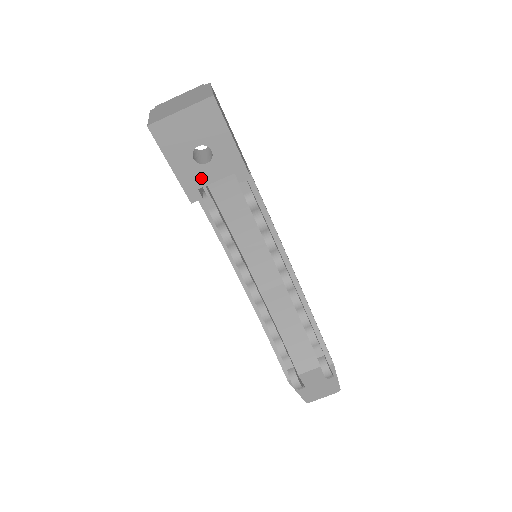
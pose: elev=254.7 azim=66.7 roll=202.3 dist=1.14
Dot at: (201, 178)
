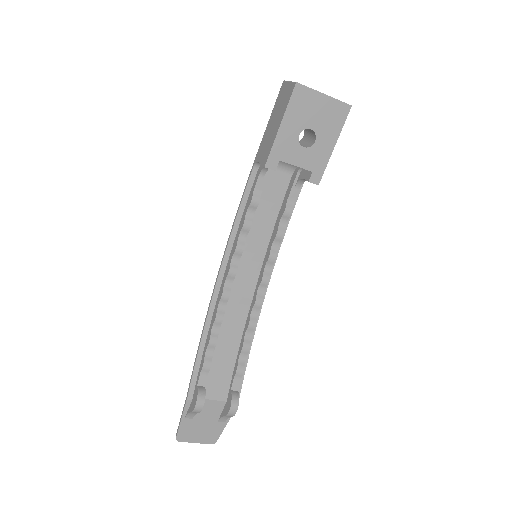
Dot at: (290, 154)
